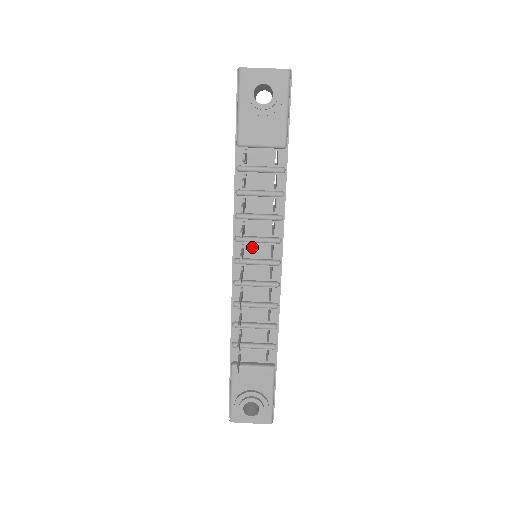
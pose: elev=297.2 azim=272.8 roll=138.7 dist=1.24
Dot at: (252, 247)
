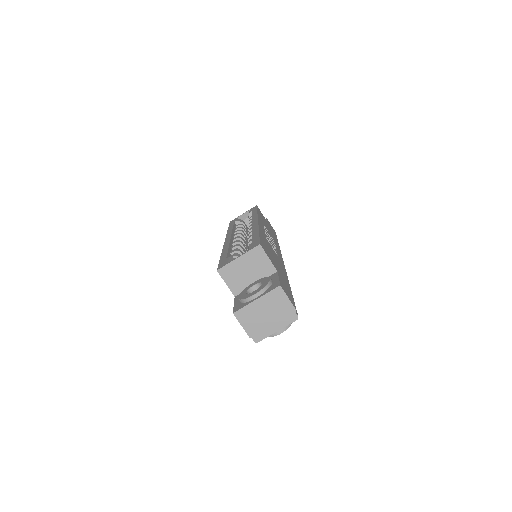
Dot at: occluded
